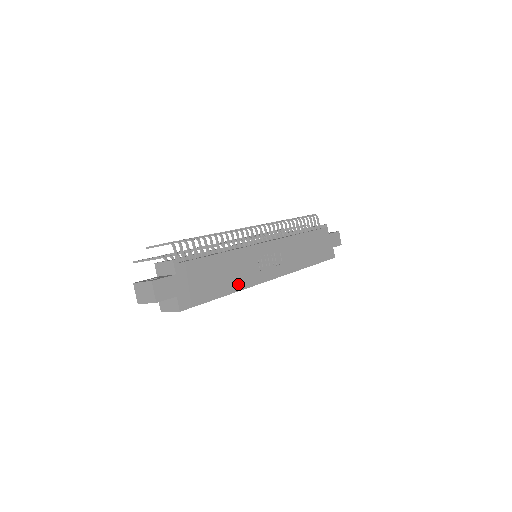
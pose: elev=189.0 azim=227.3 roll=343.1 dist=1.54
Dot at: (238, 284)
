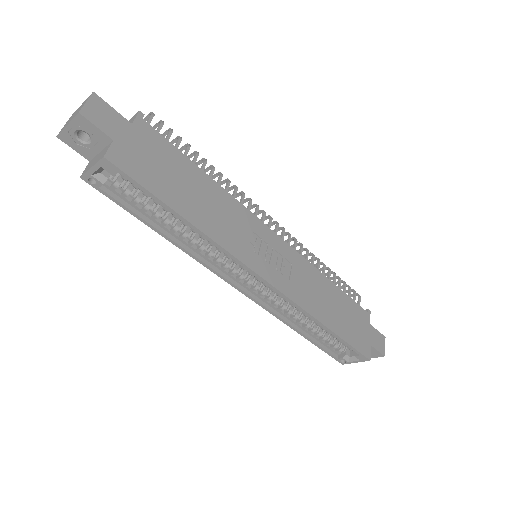
Dot at: (212, 229)
